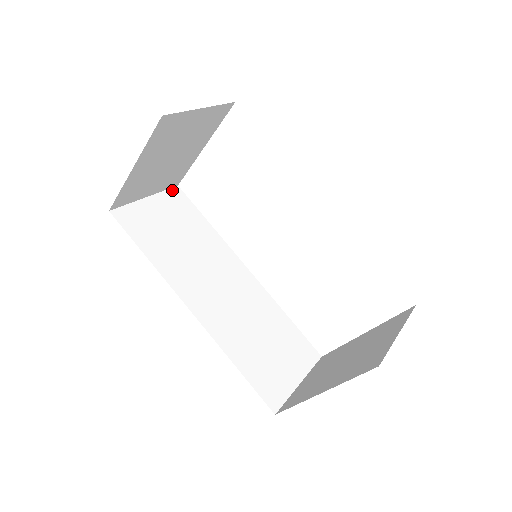
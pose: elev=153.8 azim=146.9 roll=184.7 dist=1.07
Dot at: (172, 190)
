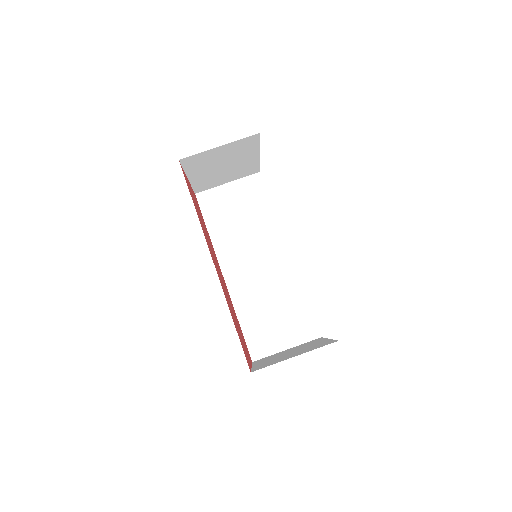
Dot at: (252, 176)
